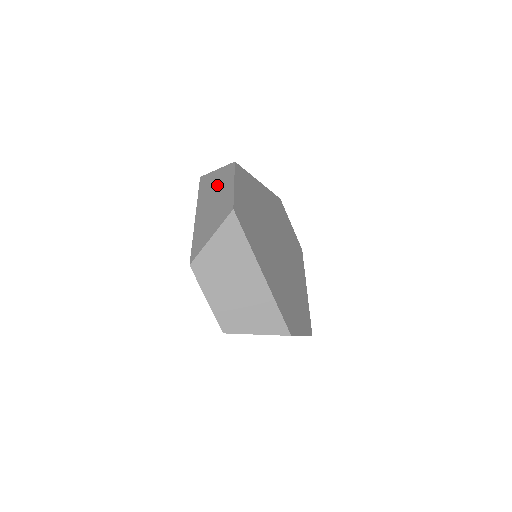
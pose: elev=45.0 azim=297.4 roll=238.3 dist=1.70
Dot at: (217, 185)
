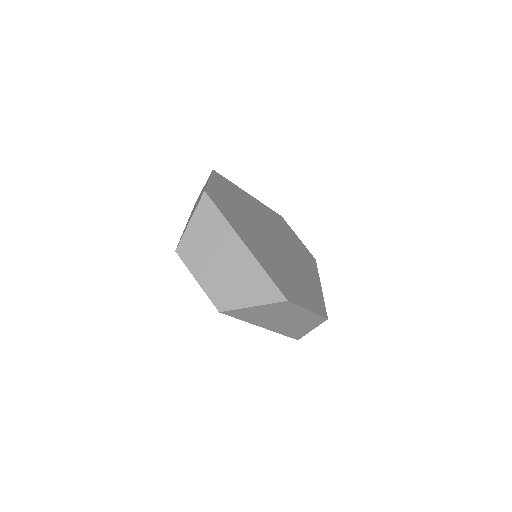
Dot at: occluded
